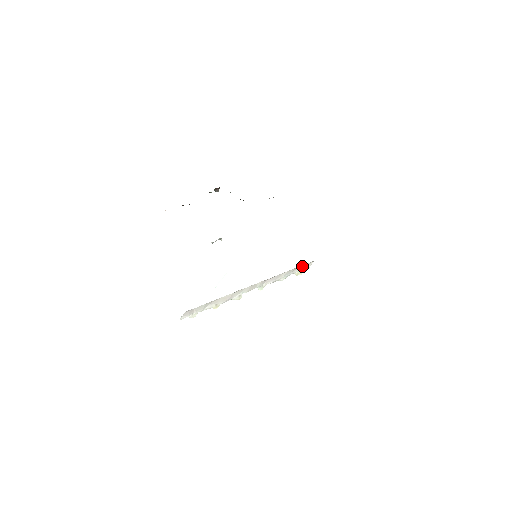
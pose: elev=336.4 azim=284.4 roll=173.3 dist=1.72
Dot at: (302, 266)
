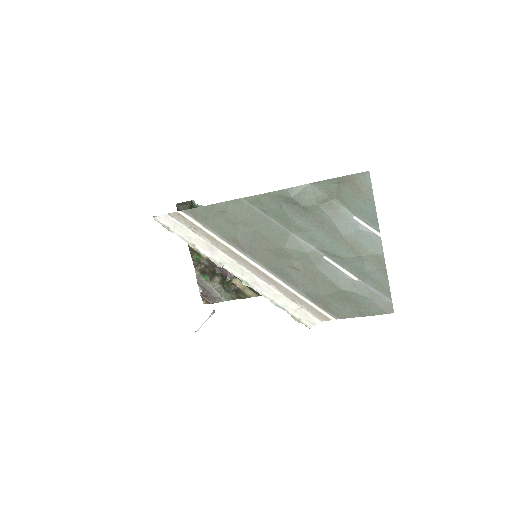
Dot at: (302, 313)
